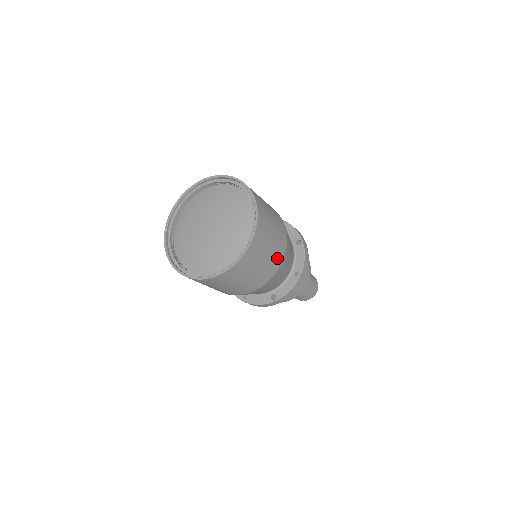
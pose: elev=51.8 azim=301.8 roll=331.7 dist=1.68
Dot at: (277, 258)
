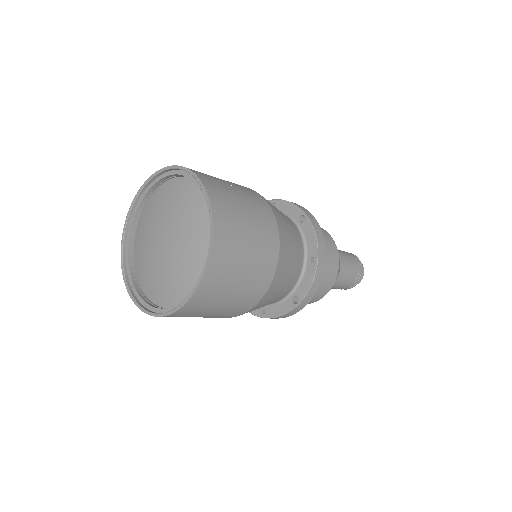
Dot at: (268, 248)
